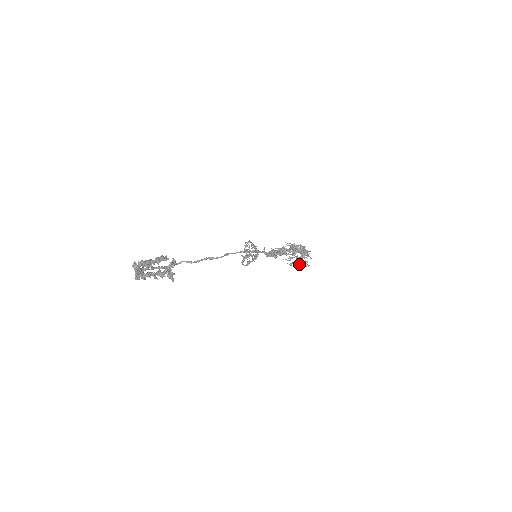
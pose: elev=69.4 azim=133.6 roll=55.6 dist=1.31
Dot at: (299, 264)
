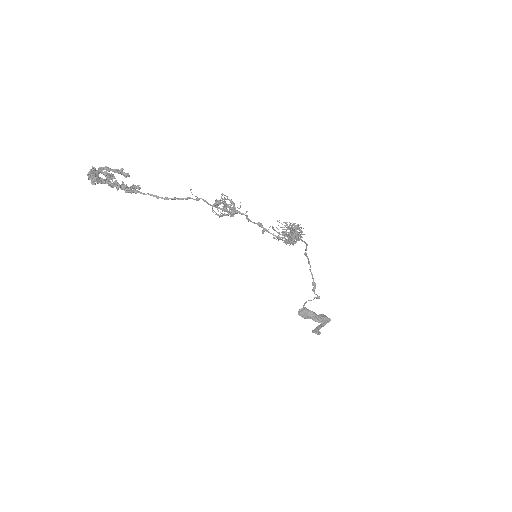
Dot at: (290, 242)
